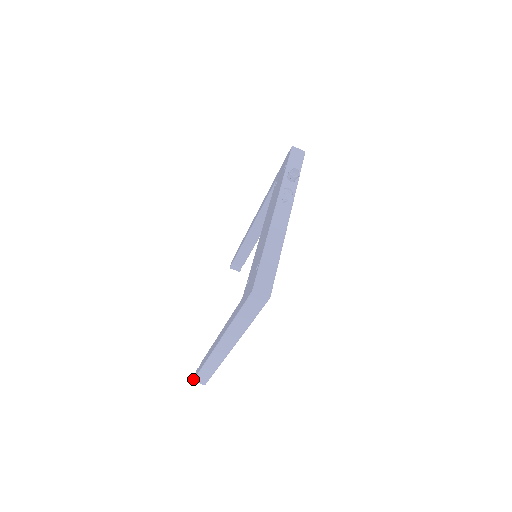
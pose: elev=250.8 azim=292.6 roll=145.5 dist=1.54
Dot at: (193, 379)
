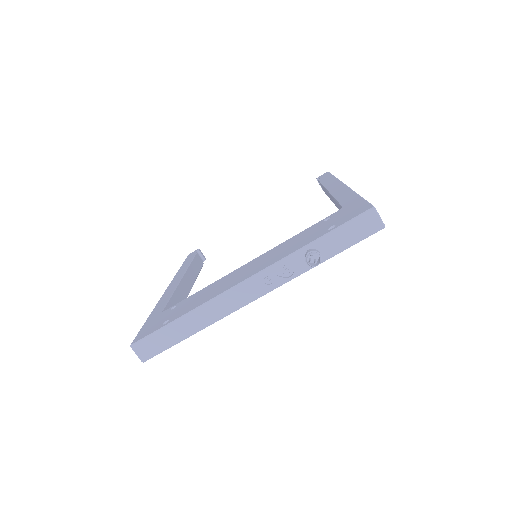
Dot at: (189, 254)
